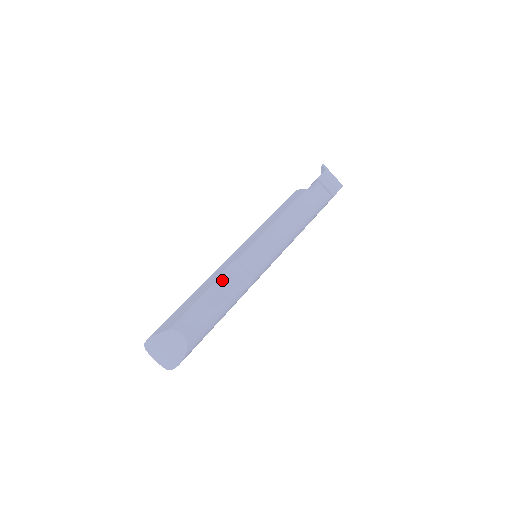
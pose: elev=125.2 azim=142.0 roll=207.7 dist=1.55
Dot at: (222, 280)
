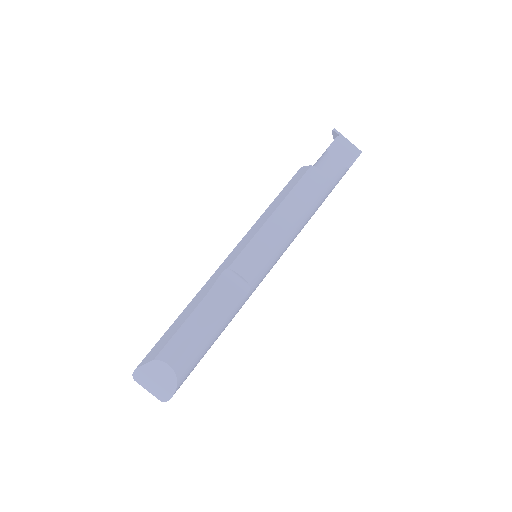
Dot at: (213, 293)
